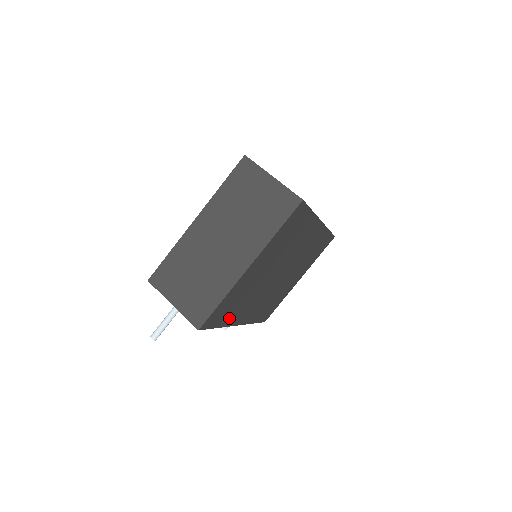
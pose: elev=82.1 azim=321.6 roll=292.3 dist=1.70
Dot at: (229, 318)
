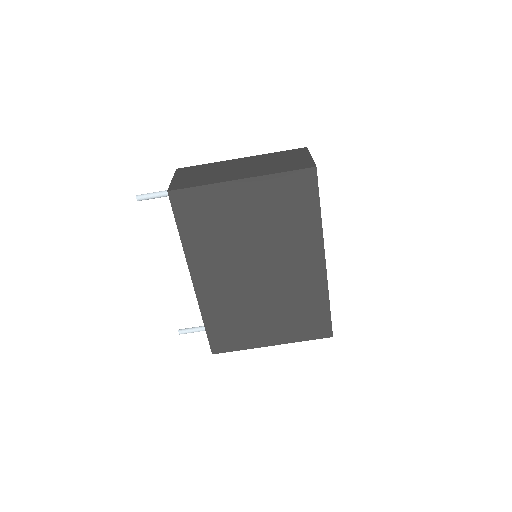
Dot at: (193, 240)
